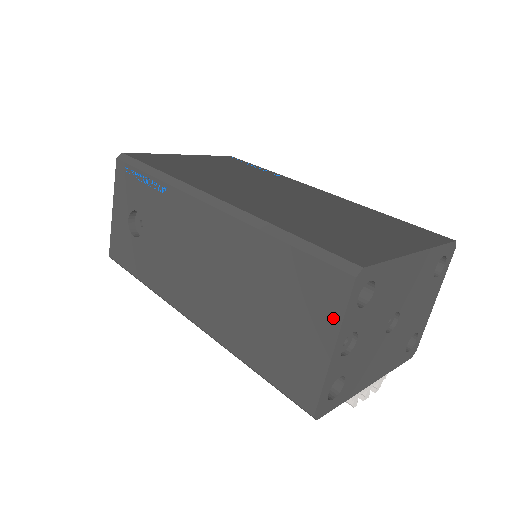
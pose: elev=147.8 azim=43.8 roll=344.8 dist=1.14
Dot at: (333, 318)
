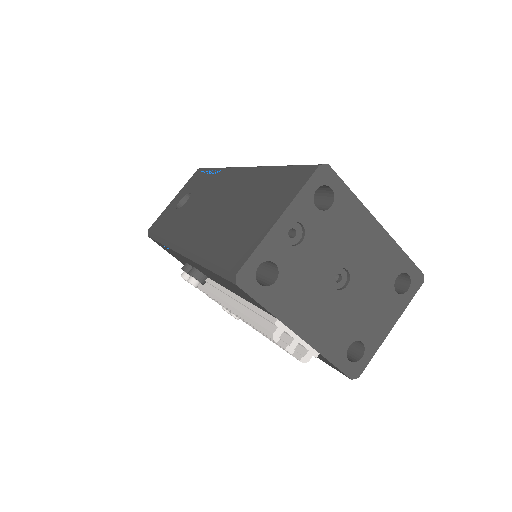
Dot at: (291, 196)
